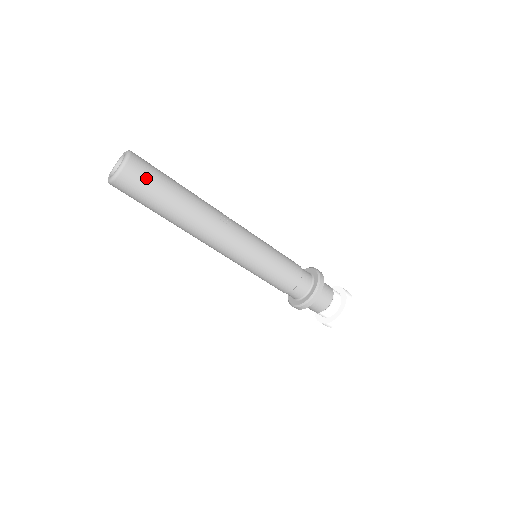
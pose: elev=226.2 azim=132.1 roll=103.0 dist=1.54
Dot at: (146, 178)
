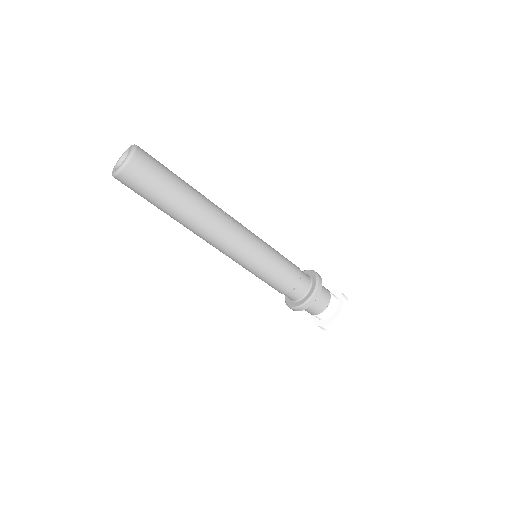
Dot at: (156, 163)
